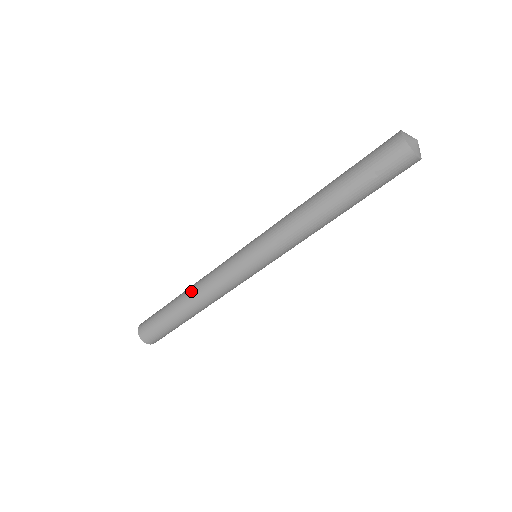
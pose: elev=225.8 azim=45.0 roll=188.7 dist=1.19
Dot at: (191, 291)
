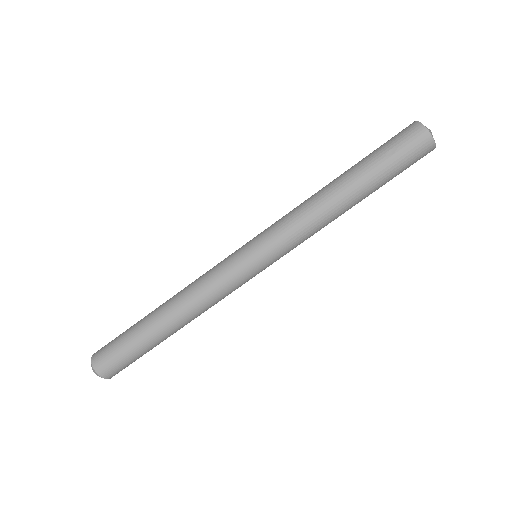
Dot at: (173, 297)
